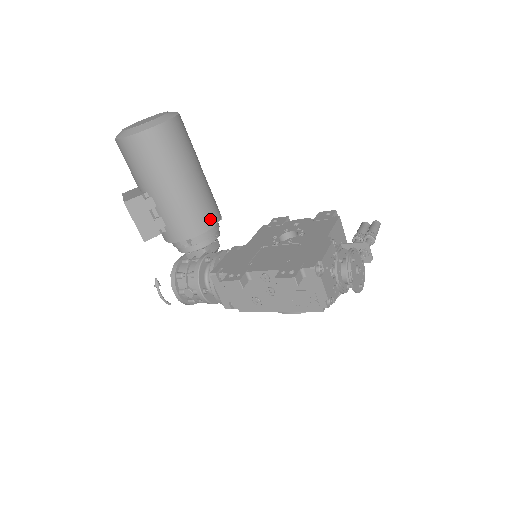
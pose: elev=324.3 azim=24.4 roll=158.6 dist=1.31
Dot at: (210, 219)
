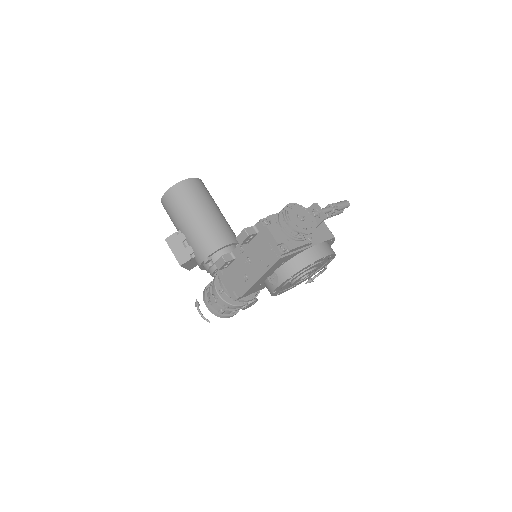
Dot at: (223, 240)
